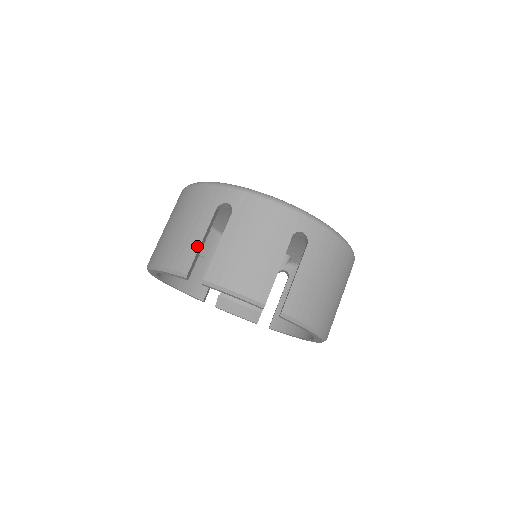
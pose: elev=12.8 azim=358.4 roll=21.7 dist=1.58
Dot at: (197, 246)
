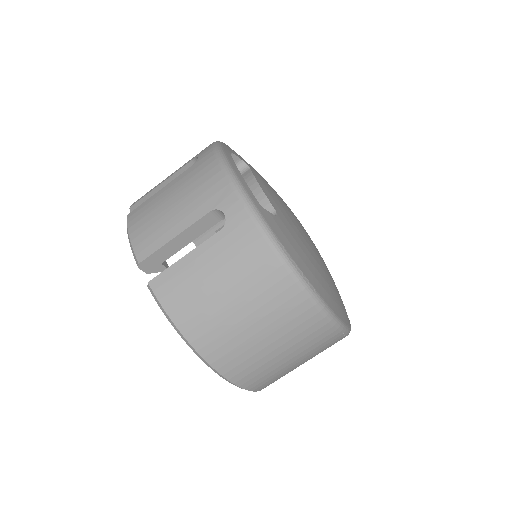
Dot at: (155, 187)
